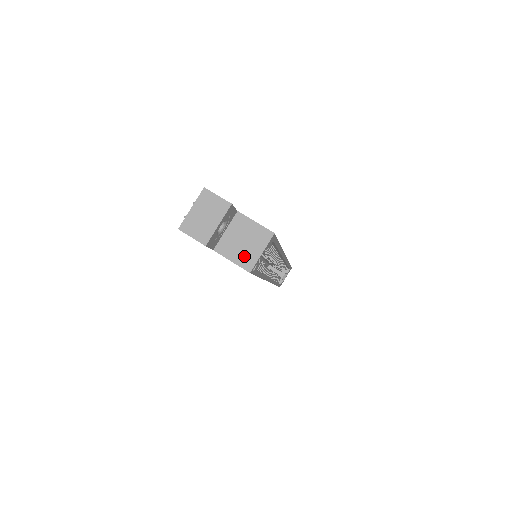
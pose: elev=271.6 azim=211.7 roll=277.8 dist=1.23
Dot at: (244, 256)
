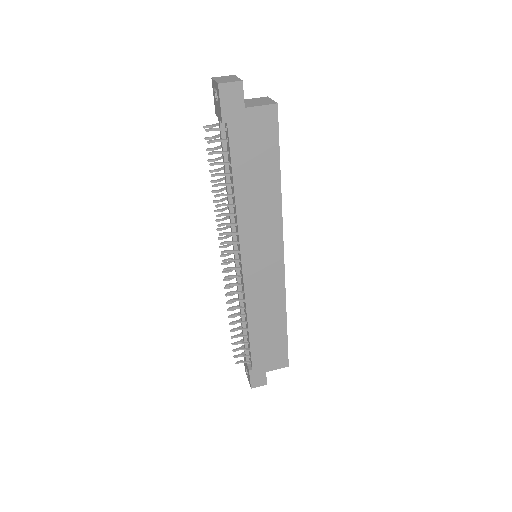
Dot at: (265, 103)
